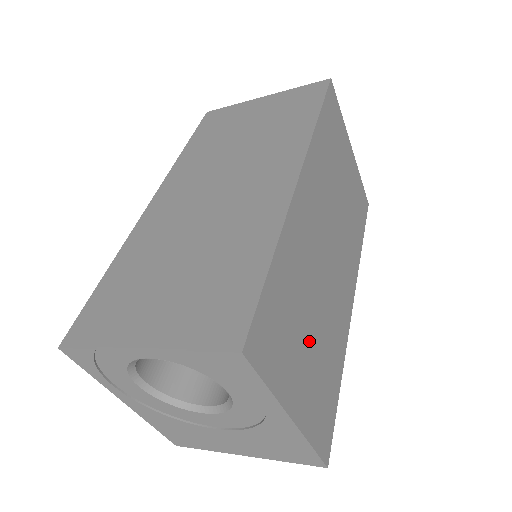
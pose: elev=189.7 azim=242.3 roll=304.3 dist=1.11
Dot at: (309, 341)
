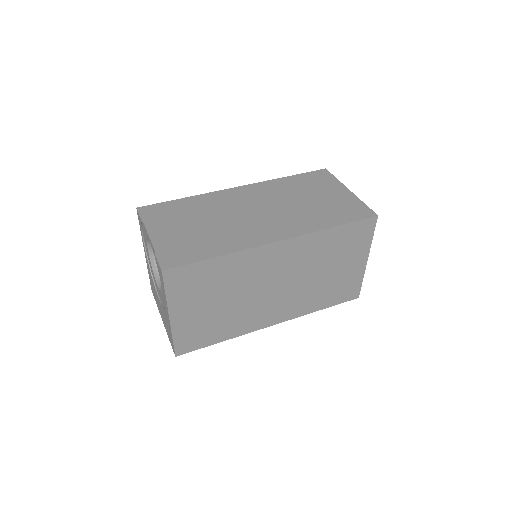
Dot at: (213, 304)
